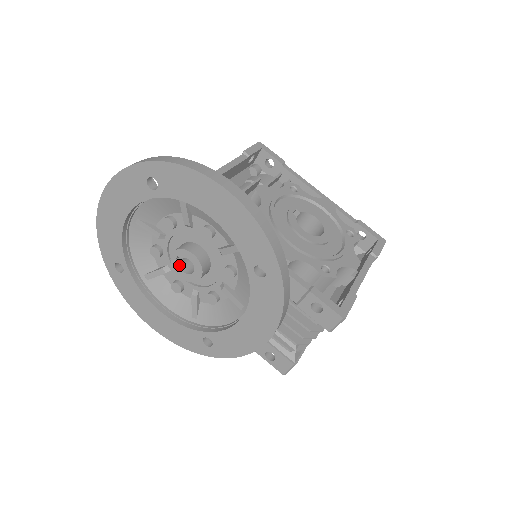
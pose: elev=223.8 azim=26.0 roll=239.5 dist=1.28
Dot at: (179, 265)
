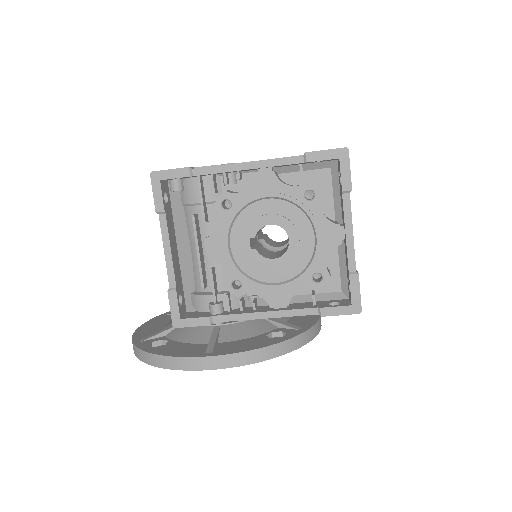
Dot at: occluded
